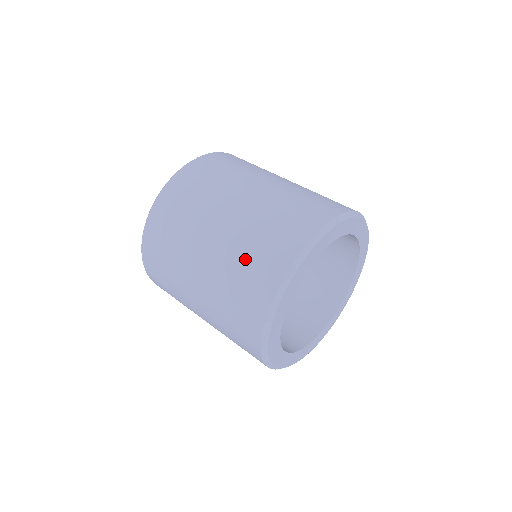
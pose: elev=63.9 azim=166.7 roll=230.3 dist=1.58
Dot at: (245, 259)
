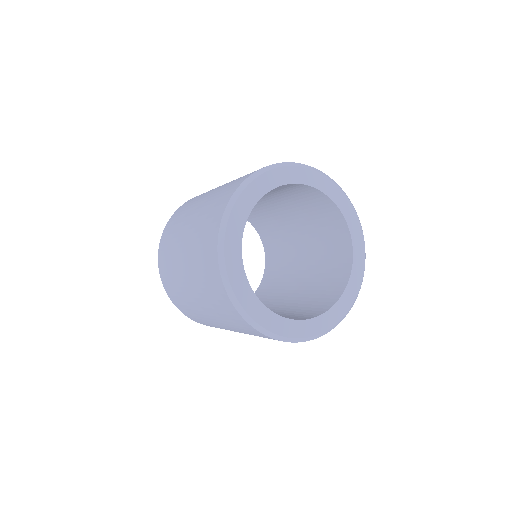
Dot at: (199, 246)
